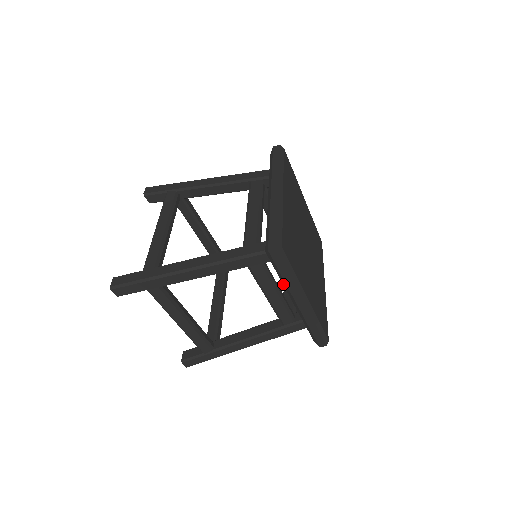
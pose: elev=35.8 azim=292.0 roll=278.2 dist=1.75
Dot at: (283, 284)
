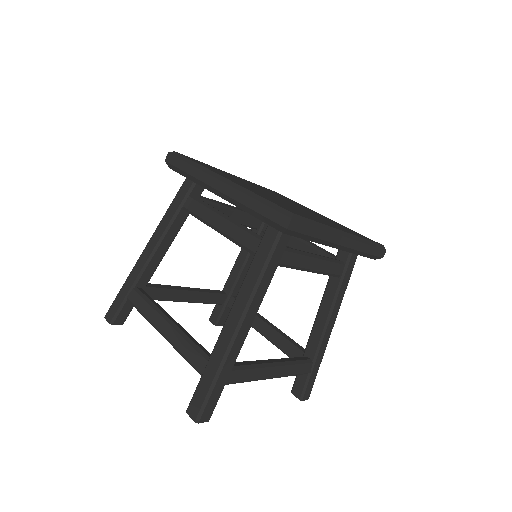
Dot at: (198, 184)
